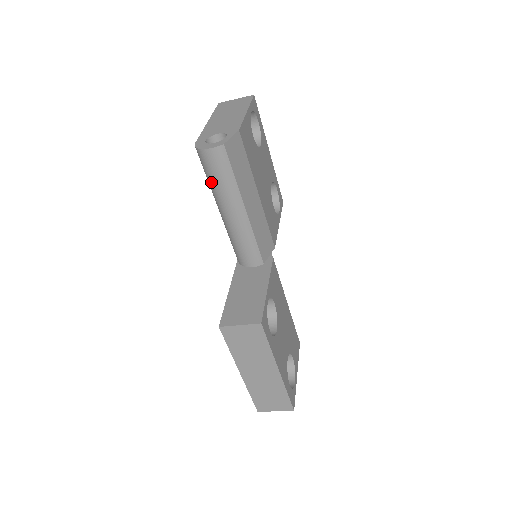
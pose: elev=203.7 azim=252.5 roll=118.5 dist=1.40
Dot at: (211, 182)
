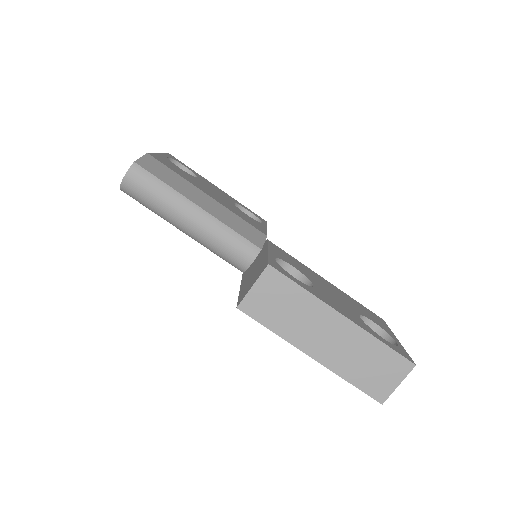
Dot at: (153, 206)
